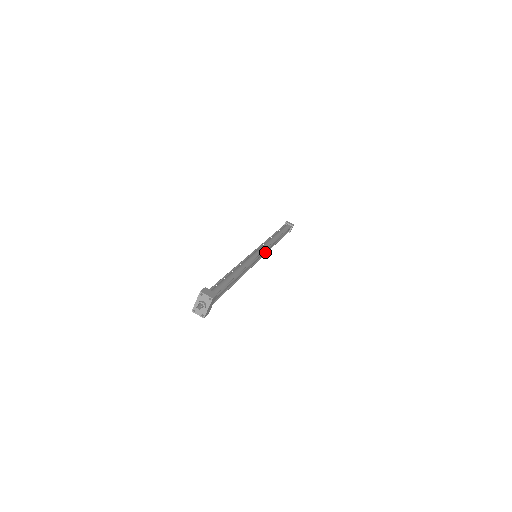
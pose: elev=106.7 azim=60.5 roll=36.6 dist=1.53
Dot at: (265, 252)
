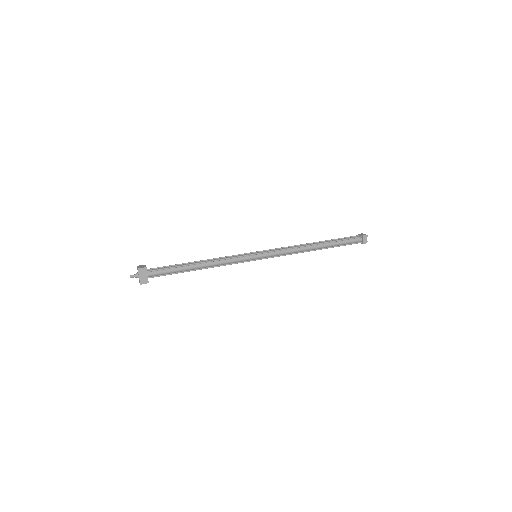
Dot at: (280, 255)
